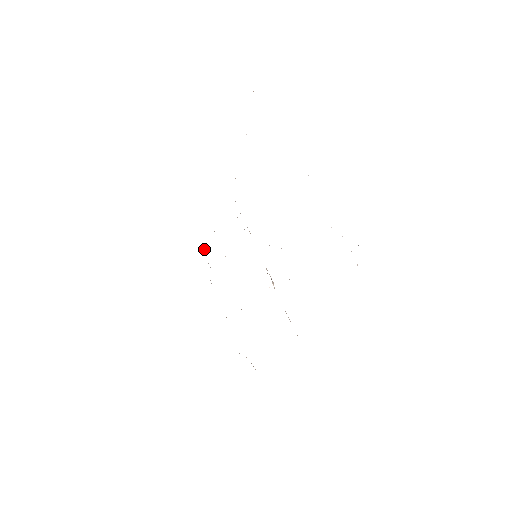
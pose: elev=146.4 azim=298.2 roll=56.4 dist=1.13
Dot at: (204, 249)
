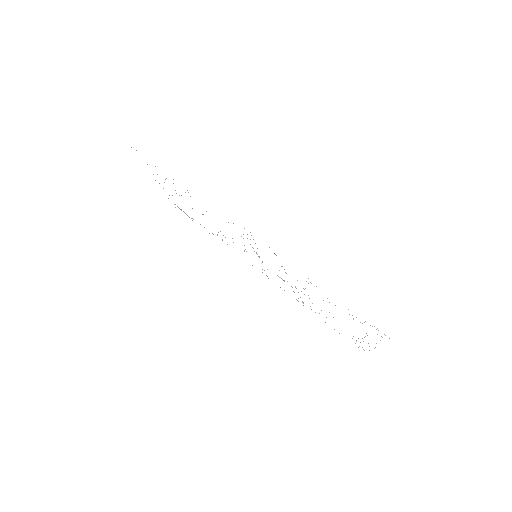
Dot at: occluded
